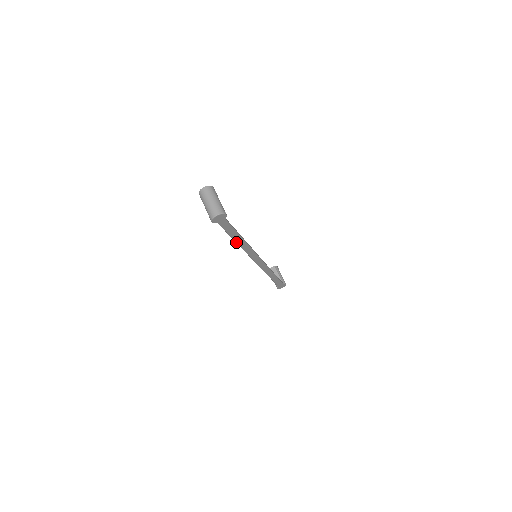
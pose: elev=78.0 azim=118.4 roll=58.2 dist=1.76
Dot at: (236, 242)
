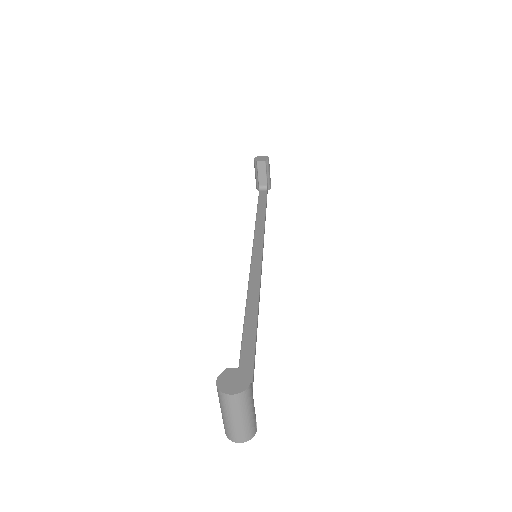
Dot at: (243, 336)
